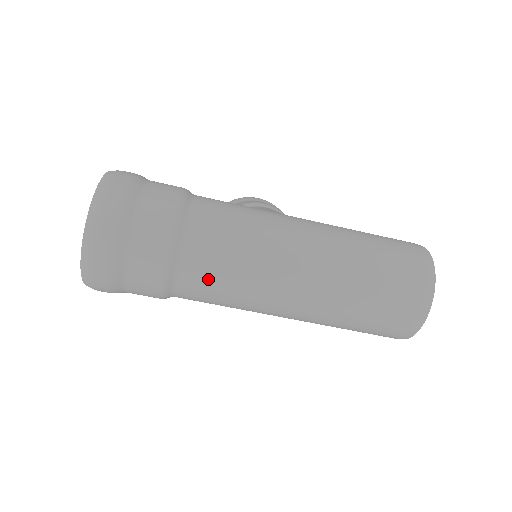
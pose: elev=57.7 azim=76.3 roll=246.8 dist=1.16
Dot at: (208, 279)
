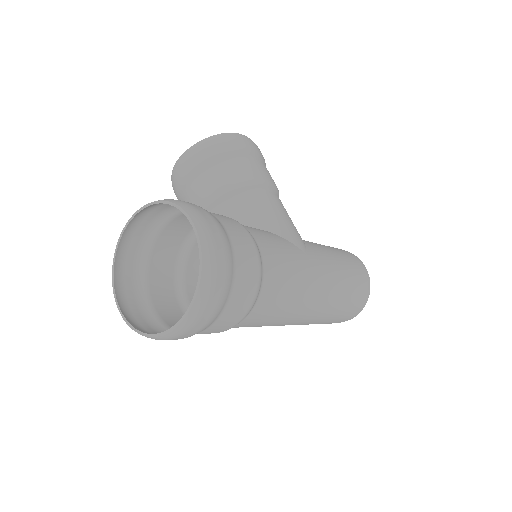
Dot at: occluded
